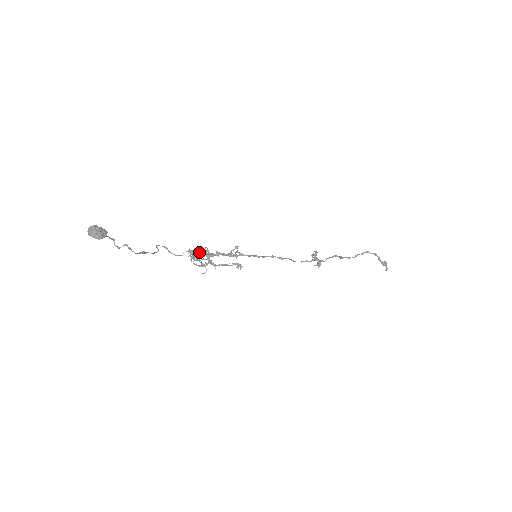
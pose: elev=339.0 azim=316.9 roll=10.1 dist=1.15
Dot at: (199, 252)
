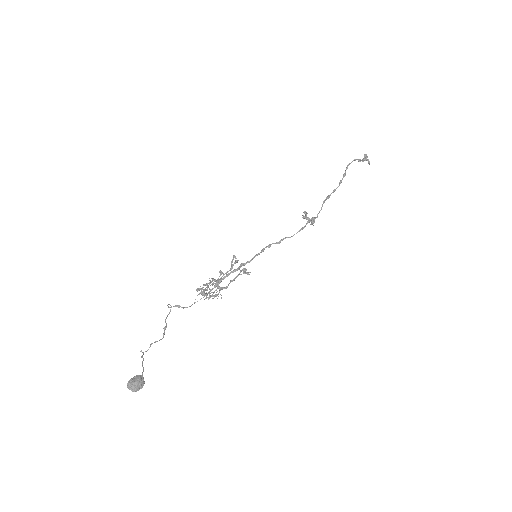
Dot at: (206, 285)
